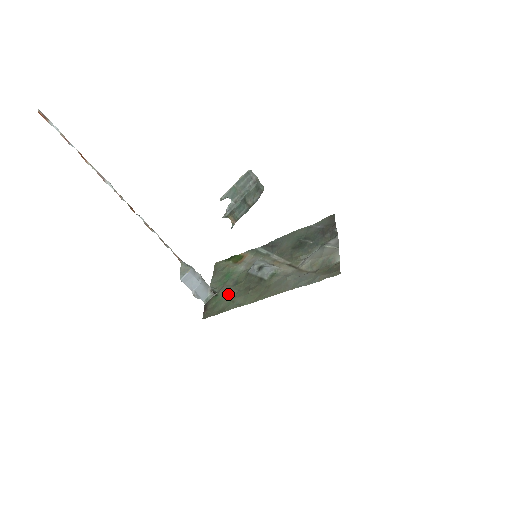
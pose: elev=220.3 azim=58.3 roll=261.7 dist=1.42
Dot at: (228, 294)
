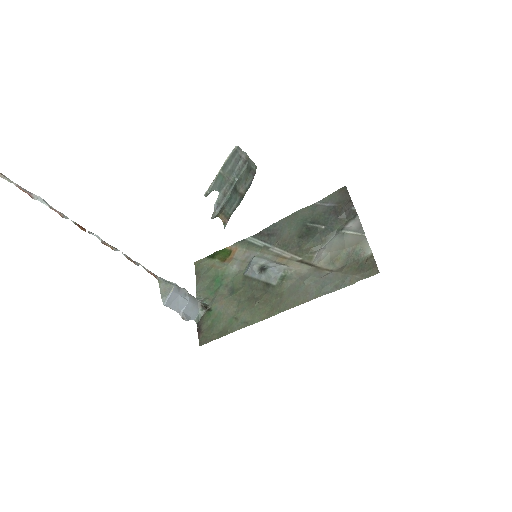
Dot at: (226, 308)
